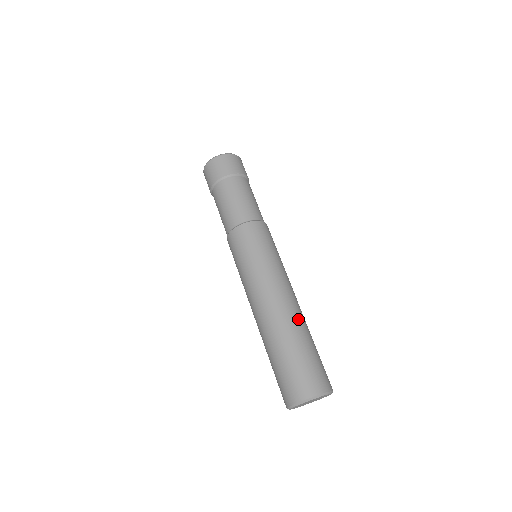
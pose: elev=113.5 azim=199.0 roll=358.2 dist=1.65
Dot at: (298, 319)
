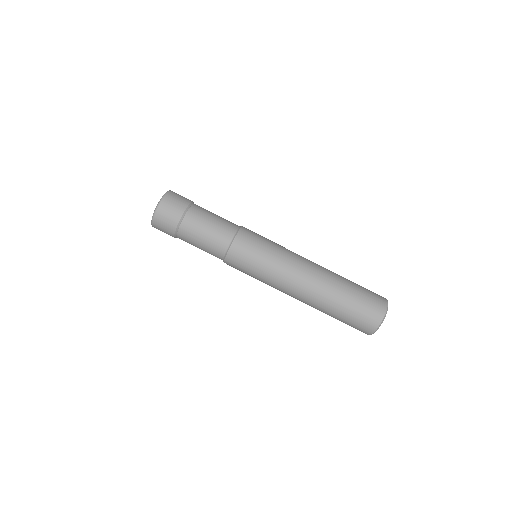
Dot at: (326, 285)
